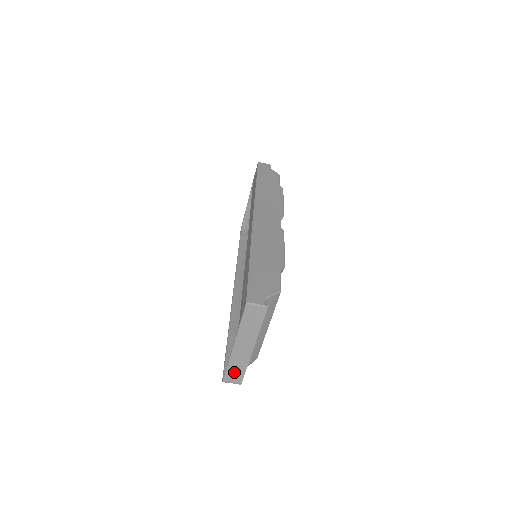
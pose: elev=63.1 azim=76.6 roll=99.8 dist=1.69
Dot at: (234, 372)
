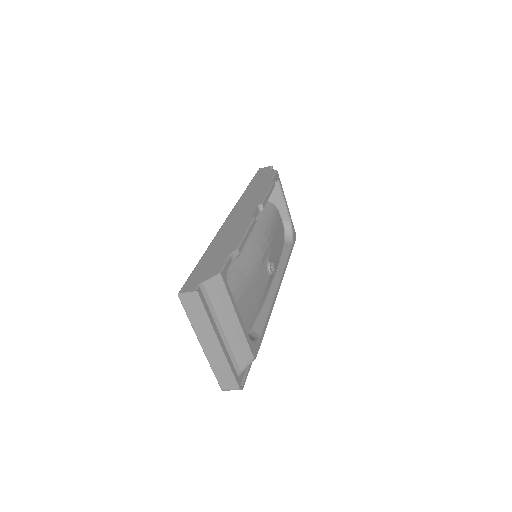
Dot at: (223, 376)
